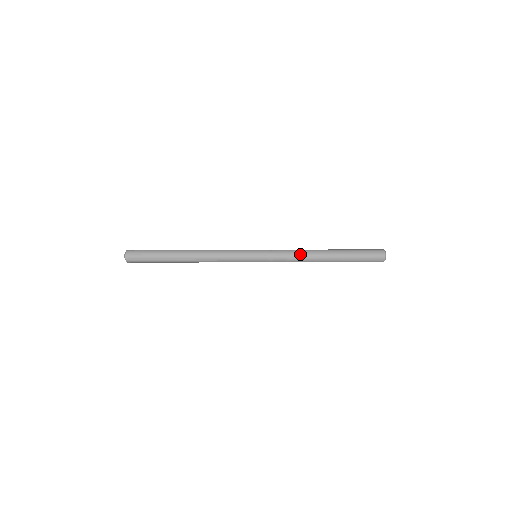
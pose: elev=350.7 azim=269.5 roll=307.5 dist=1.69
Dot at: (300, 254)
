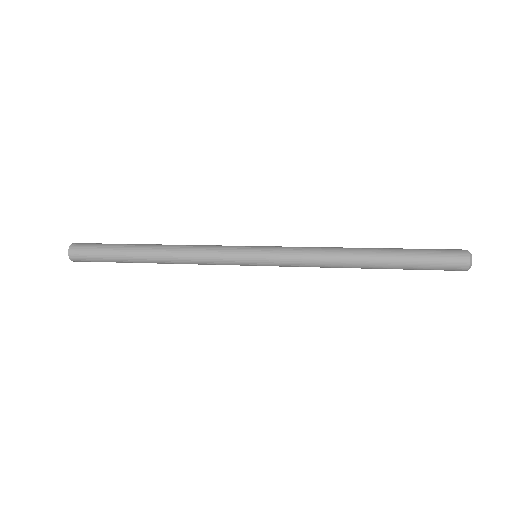
Dot at: (324, 259)
